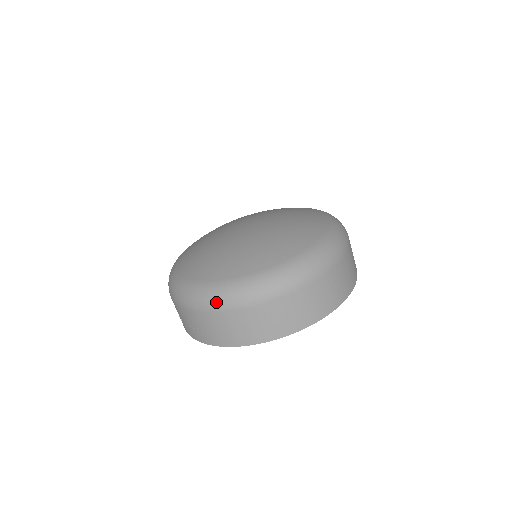
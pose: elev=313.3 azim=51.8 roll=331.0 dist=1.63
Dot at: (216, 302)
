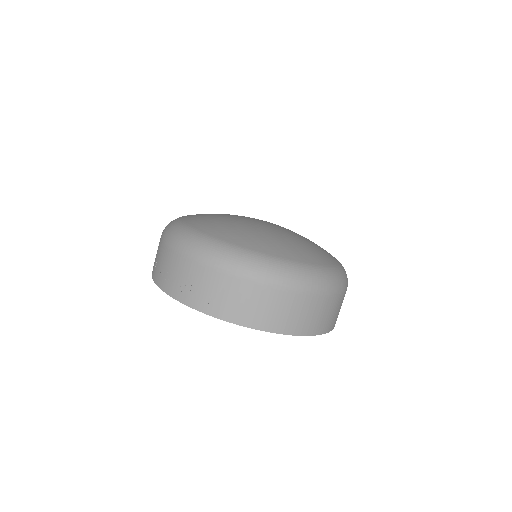
Dot at: (240, 266)
